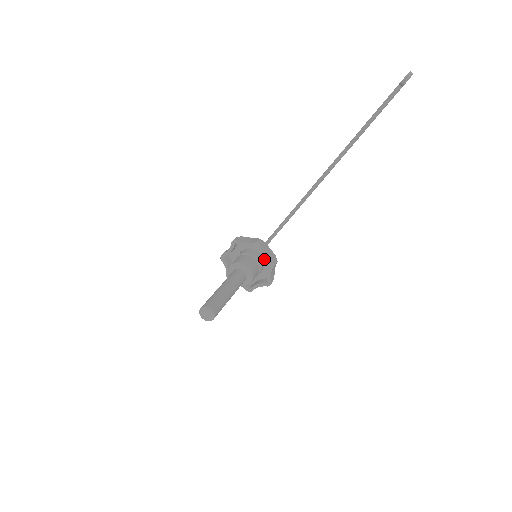
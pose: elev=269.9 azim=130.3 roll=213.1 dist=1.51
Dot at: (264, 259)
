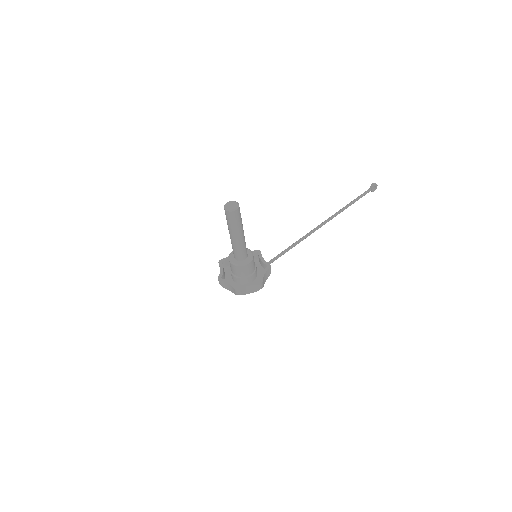
Dot at: (258, 272)
